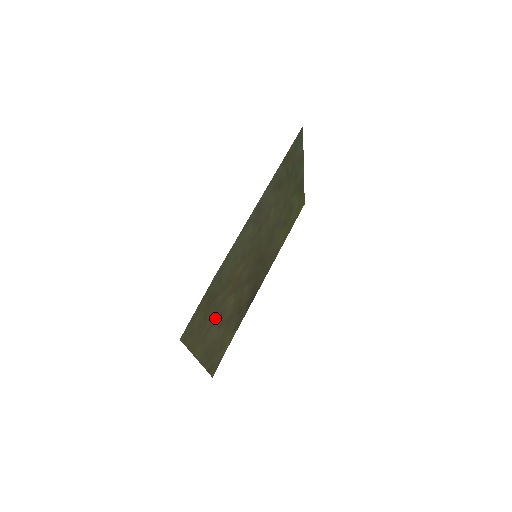
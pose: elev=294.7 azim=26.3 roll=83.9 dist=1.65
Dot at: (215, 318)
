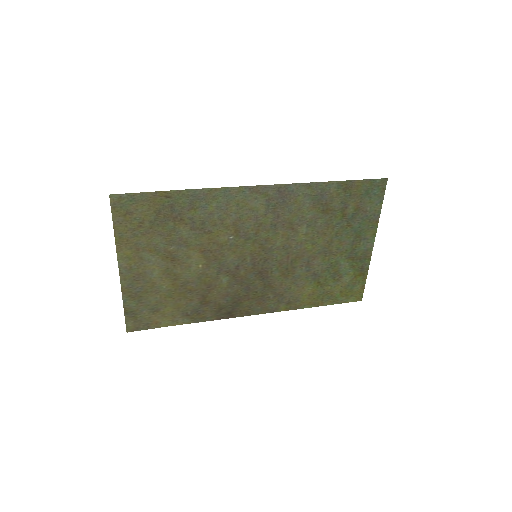
Dot at: (166, 250)
